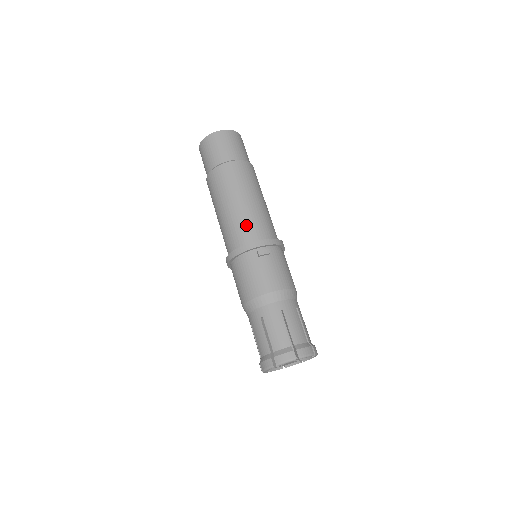
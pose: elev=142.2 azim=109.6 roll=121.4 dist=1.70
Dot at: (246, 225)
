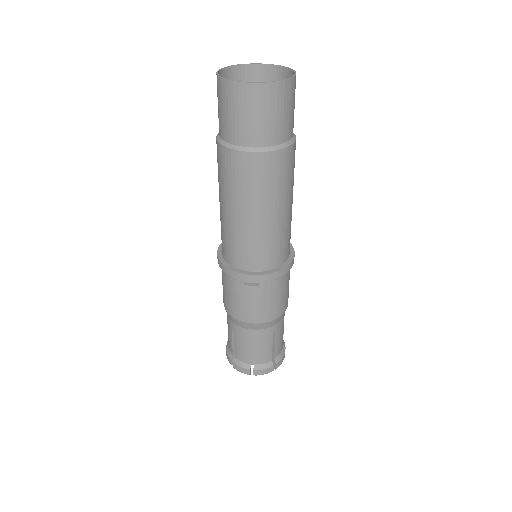
Dot at: (241, 248)
